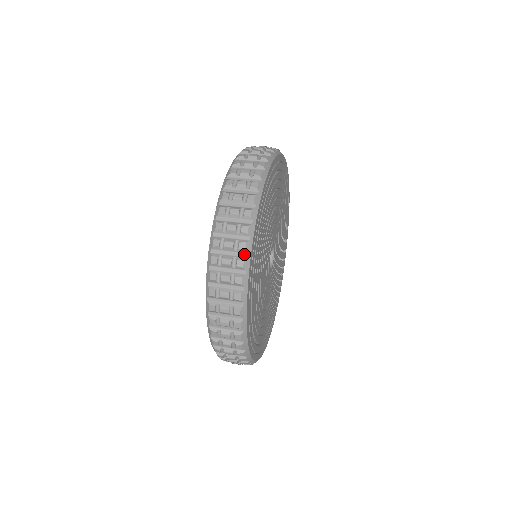
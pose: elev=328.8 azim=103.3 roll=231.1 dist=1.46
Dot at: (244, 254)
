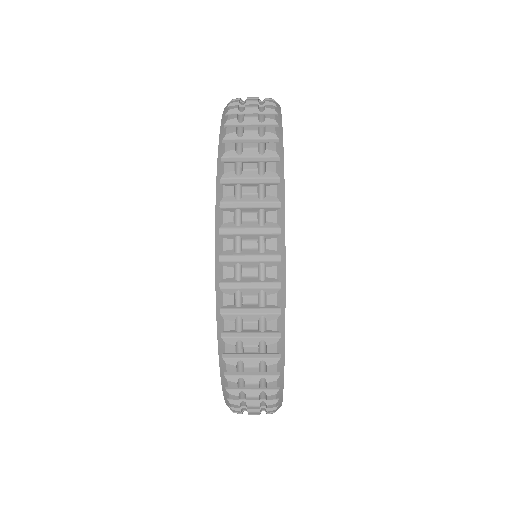
Dot at: (273, 125)
